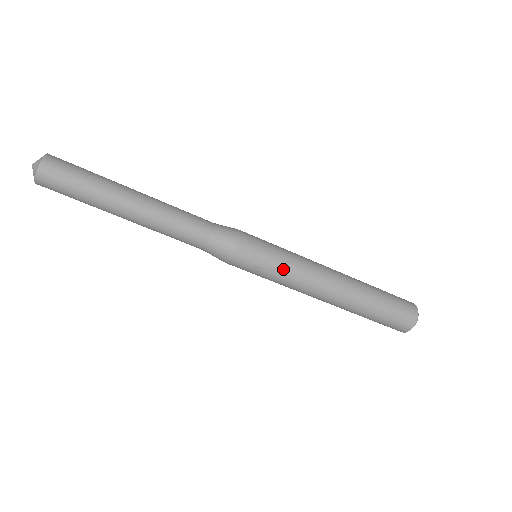
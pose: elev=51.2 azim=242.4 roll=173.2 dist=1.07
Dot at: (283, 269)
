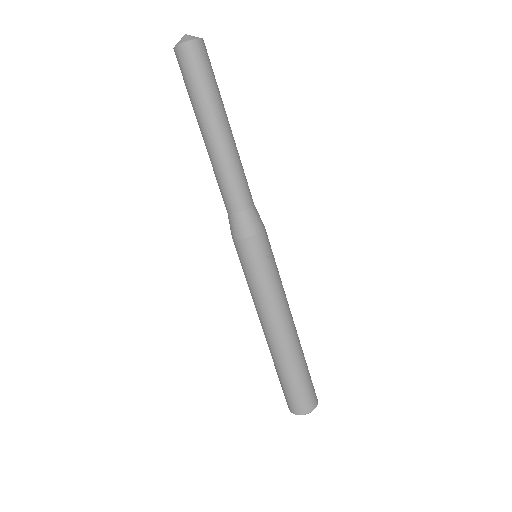
Dot at: (279, 275)
